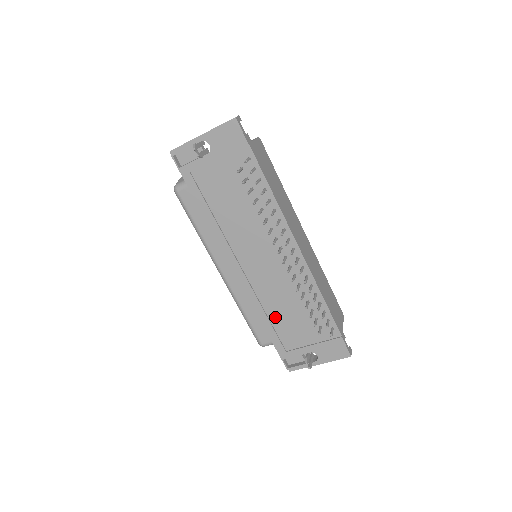
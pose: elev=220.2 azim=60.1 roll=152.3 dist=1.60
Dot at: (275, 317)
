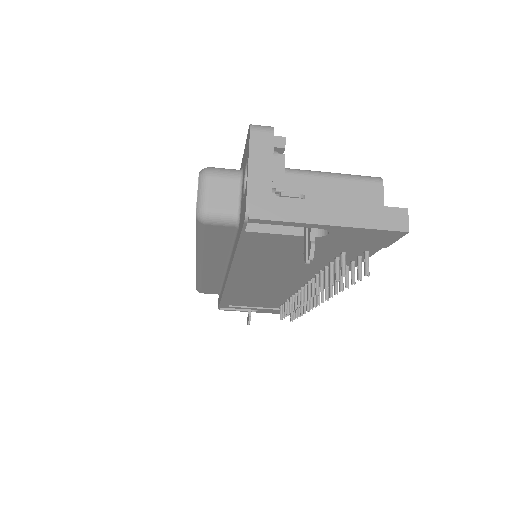
Dot at: (241, 298)
